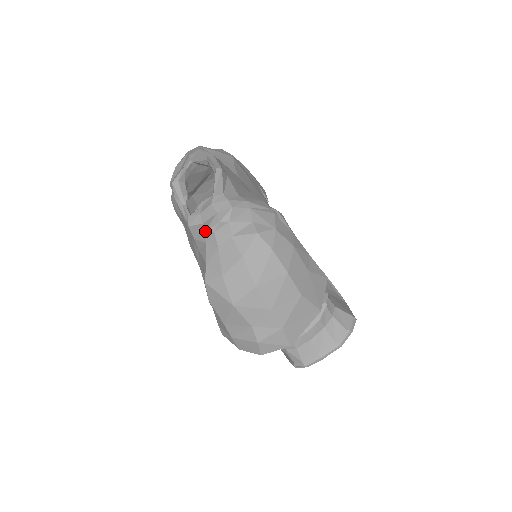
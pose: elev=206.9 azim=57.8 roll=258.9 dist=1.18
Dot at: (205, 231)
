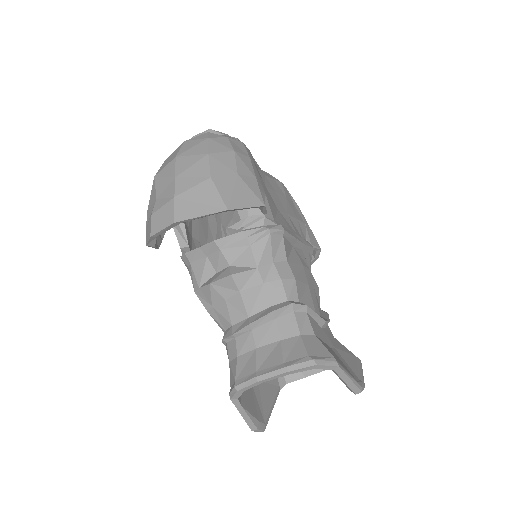
Dot at: occluded
